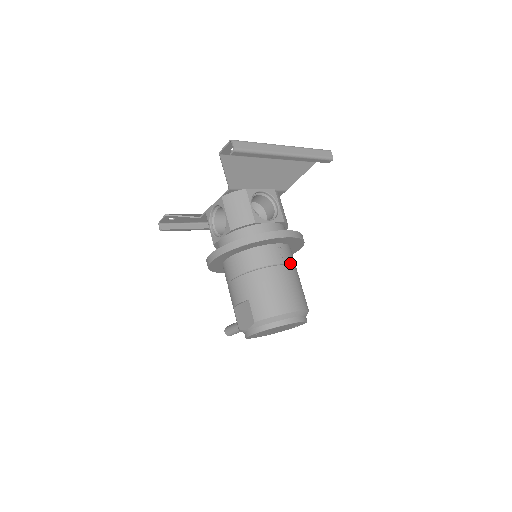
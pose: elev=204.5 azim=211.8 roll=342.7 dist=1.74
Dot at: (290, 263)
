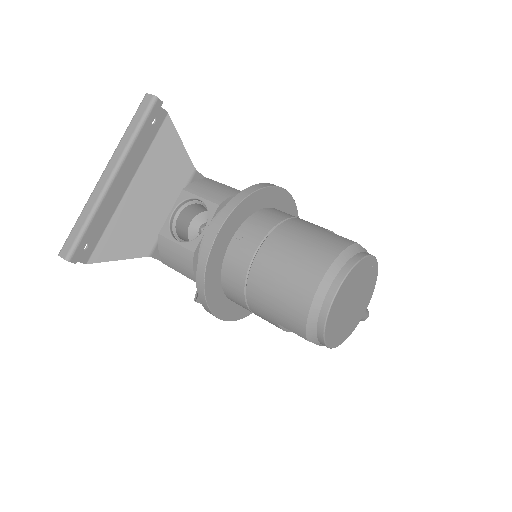
Dot at: (266, 236)
